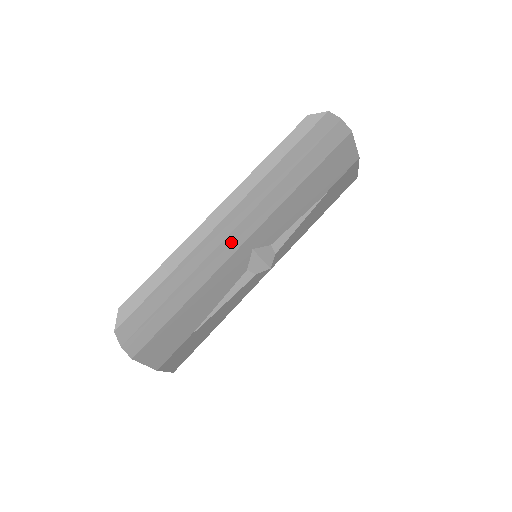
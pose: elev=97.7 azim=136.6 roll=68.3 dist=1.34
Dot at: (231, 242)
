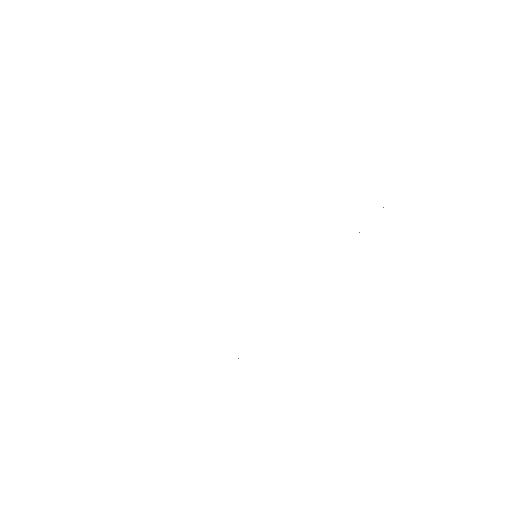
Dot at: occluded
